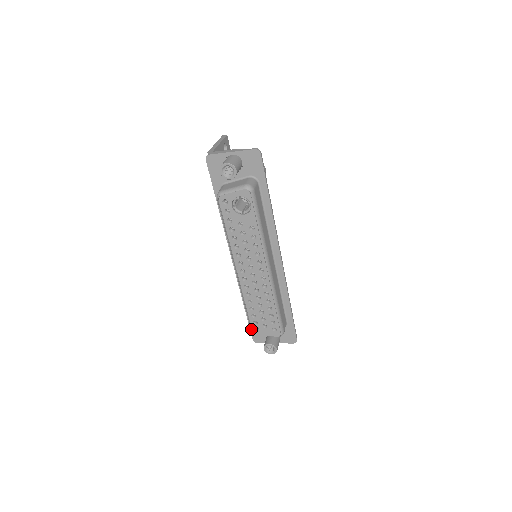
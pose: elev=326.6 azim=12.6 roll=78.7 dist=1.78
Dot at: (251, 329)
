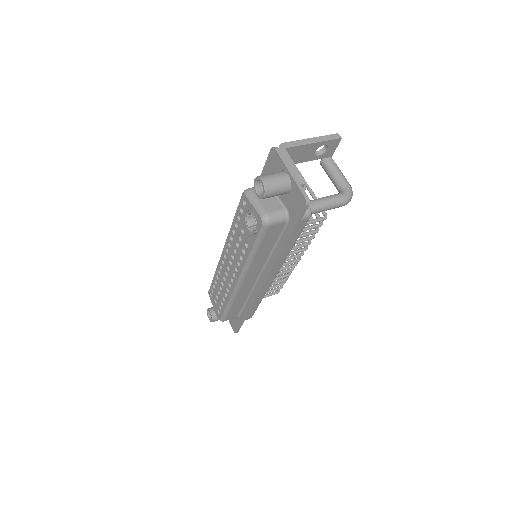
Dot at: (209, 289)
